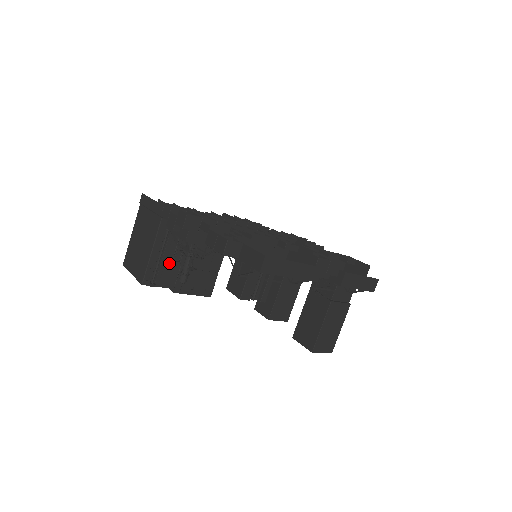
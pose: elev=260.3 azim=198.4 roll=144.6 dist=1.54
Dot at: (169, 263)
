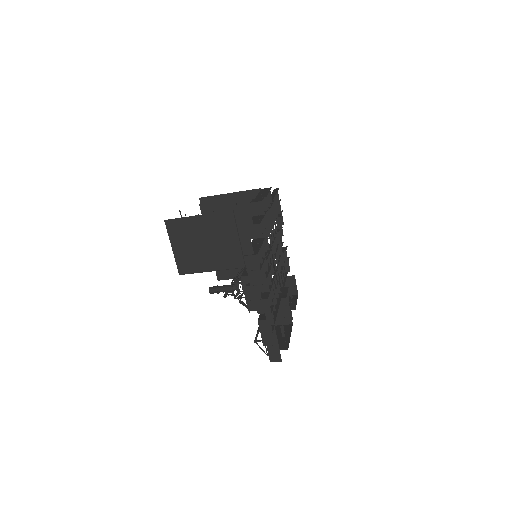
Dot at: occluded
